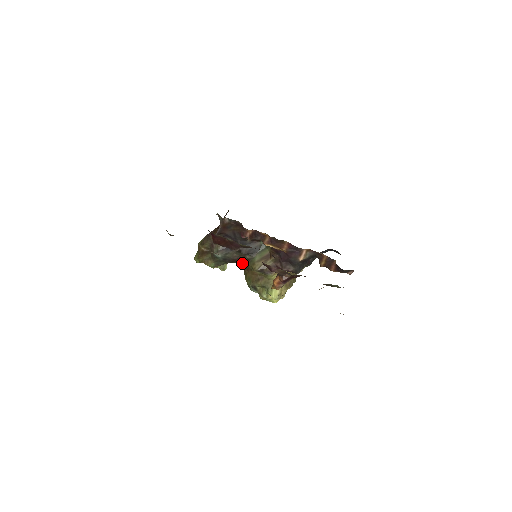
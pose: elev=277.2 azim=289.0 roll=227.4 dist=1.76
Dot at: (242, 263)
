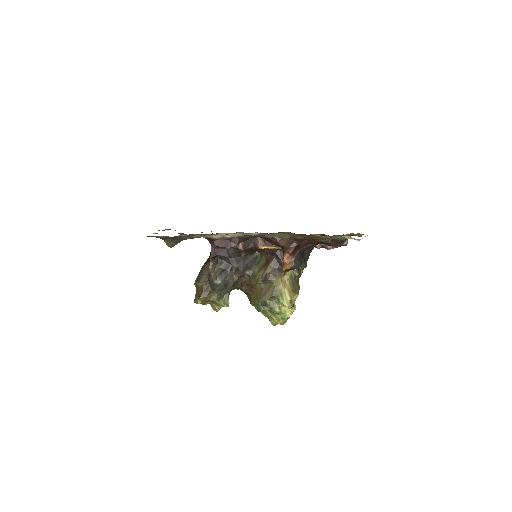
Dot at: (243, 285)
